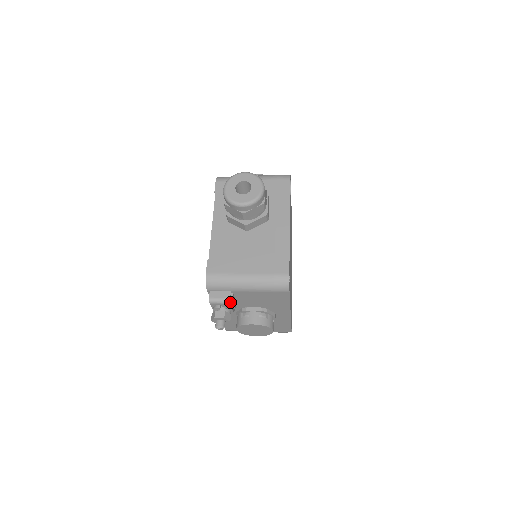
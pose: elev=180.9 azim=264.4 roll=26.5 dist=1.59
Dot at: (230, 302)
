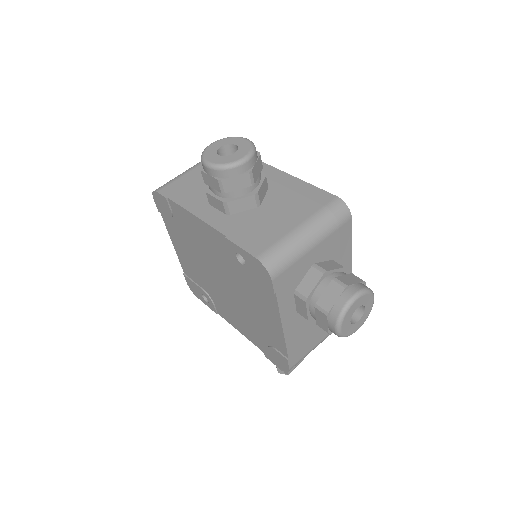
Dot at: occluded
